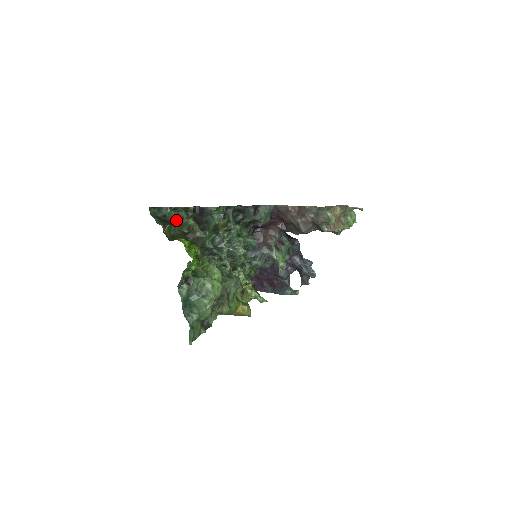
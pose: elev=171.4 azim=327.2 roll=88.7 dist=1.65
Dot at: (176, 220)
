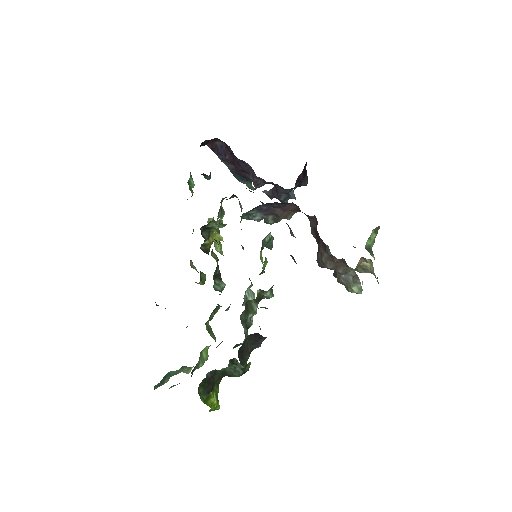
Dot at: occluded
